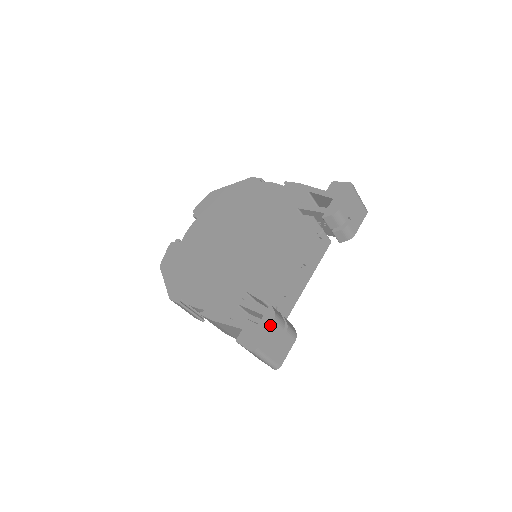
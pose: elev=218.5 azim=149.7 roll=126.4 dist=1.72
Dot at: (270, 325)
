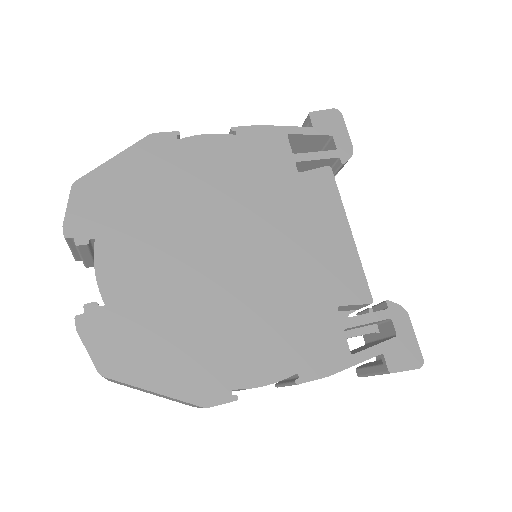
Dot at: (411, 323)
